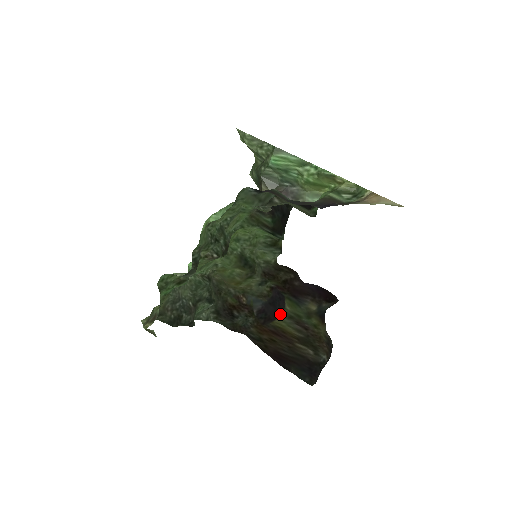
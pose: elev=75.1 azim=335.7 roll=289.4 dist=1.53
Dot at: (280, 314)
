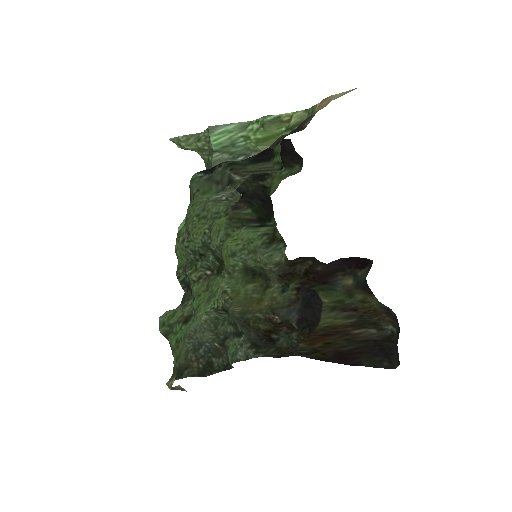
Dot at: (321, 312)
